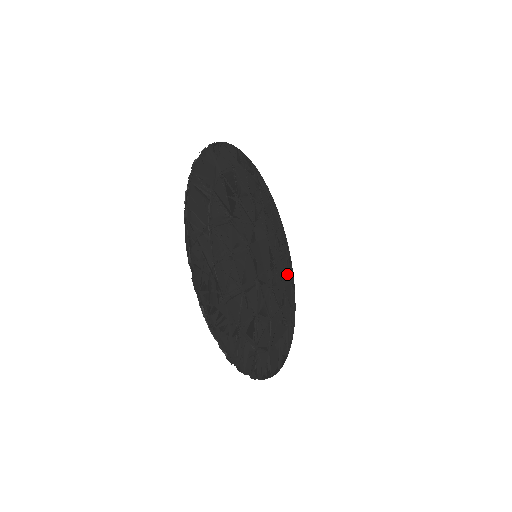
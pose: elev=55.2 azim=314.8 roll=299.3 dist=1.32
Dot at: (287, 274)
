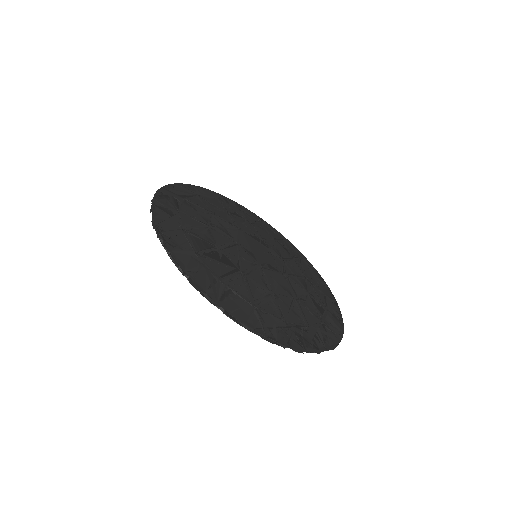
Dot at: (258, 224)
